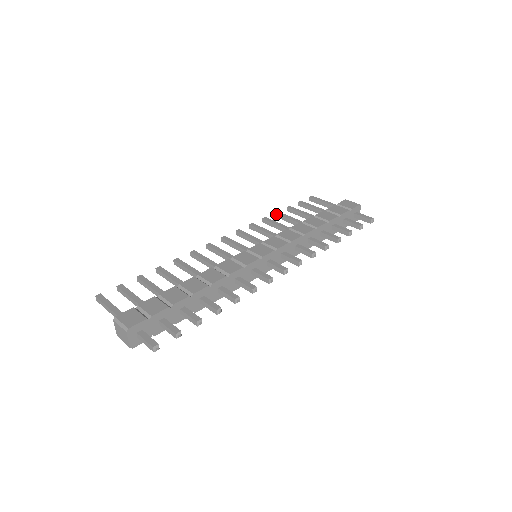
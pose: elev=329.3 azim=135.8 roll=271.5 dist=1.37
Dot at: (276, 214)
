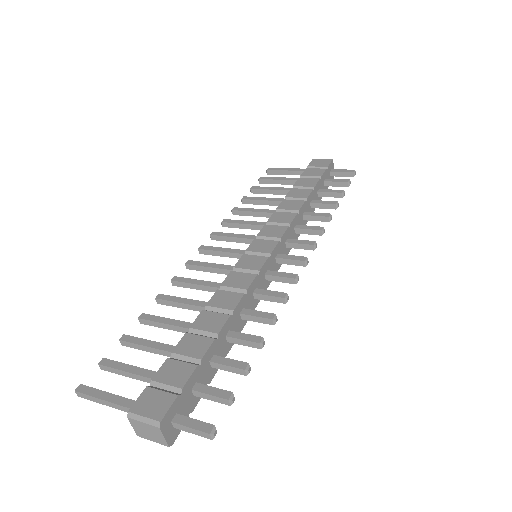
Dot at: (243, 200)
